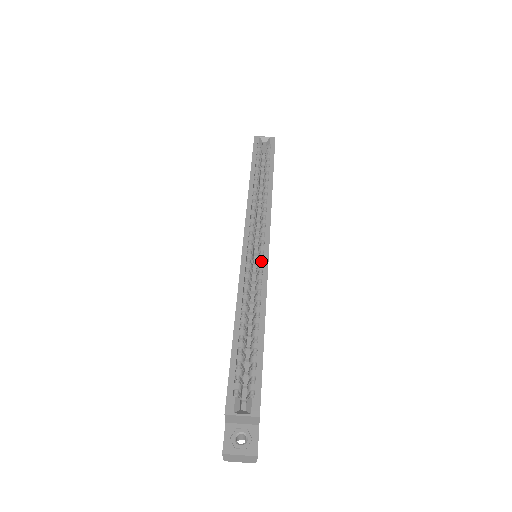
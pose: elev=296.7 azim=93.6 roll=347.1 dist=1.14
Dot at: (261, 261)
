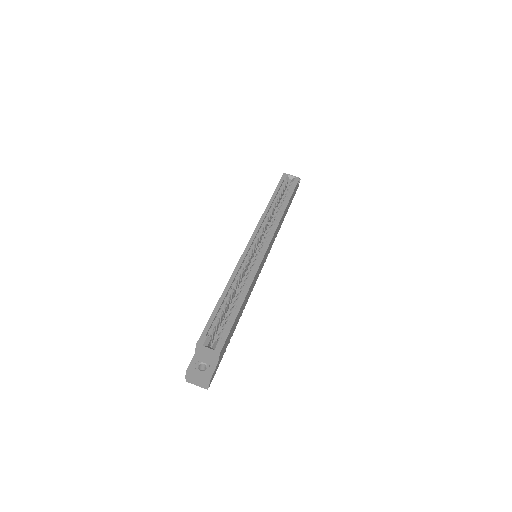
Dot at: (258, 258)
